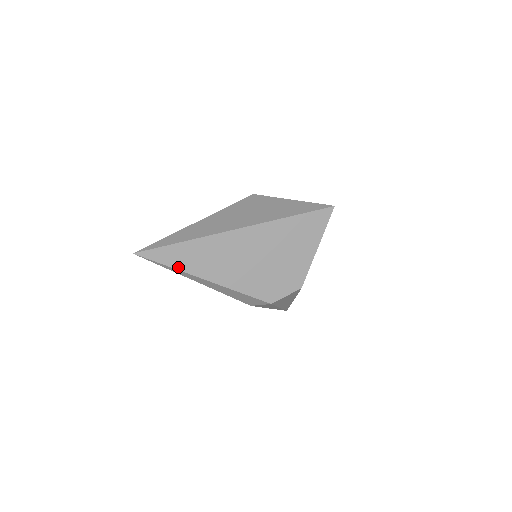
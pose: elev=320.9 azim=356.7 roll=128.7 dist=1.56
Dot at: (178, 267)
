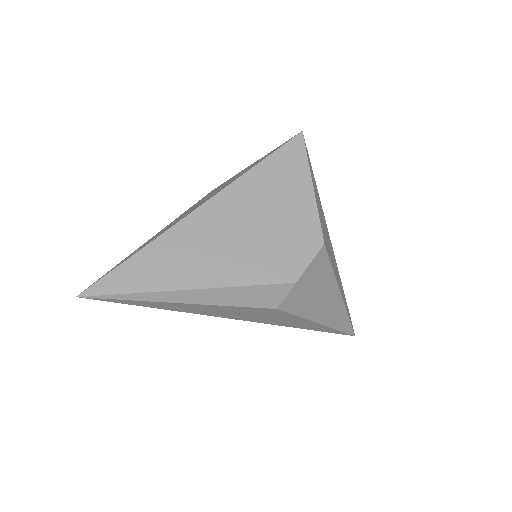
Dot at: (143, 289)
